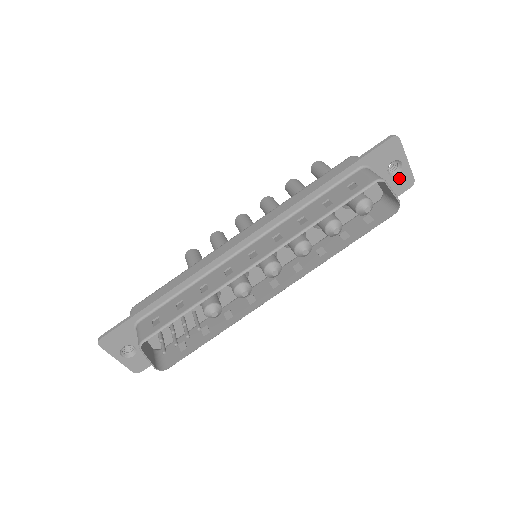
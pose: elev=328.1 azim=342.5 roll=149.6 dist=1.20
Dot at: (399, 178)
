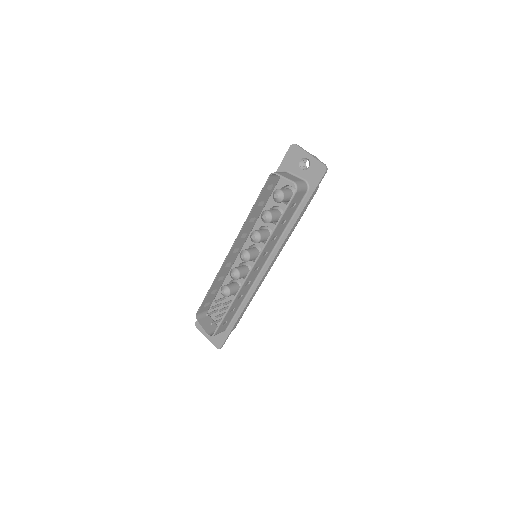
Dot at: (312, 169)
